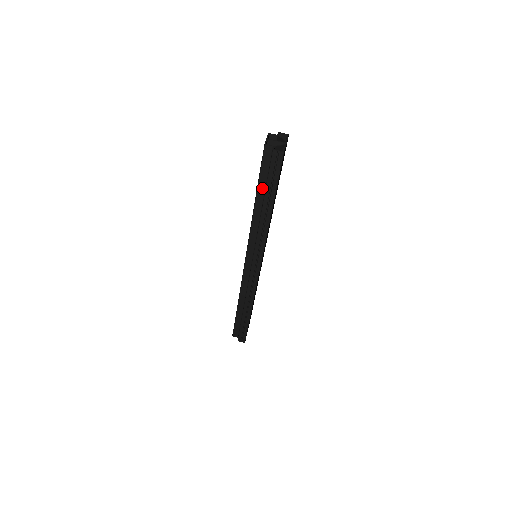
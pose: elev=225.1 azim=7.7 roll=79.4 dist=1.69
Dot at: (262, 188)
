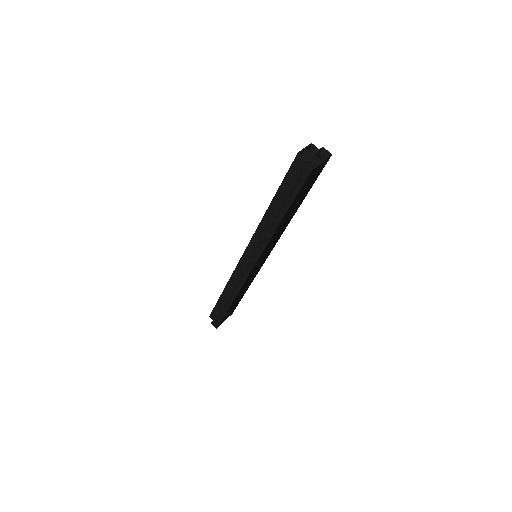
Dot at: (281, 195)
